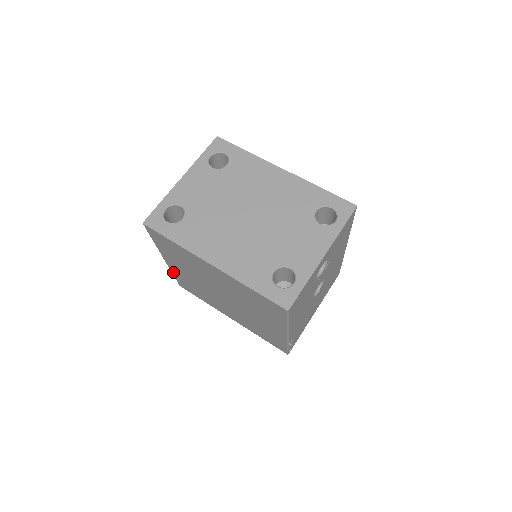
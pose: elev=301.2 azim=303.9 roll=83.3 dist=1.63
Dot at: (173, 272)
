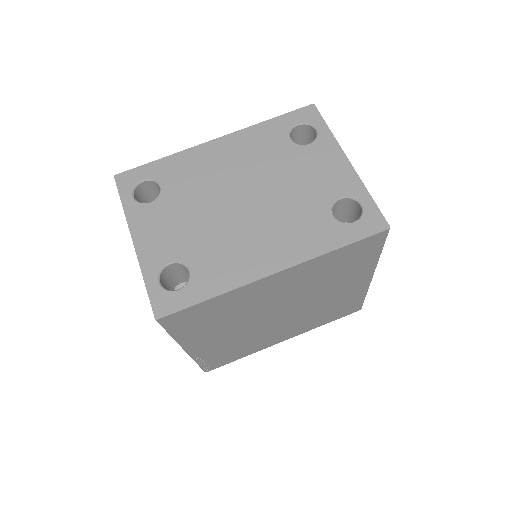
Dot at: (199, 359)
